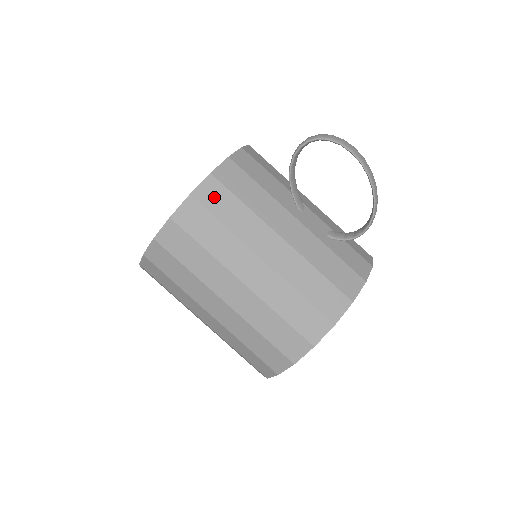
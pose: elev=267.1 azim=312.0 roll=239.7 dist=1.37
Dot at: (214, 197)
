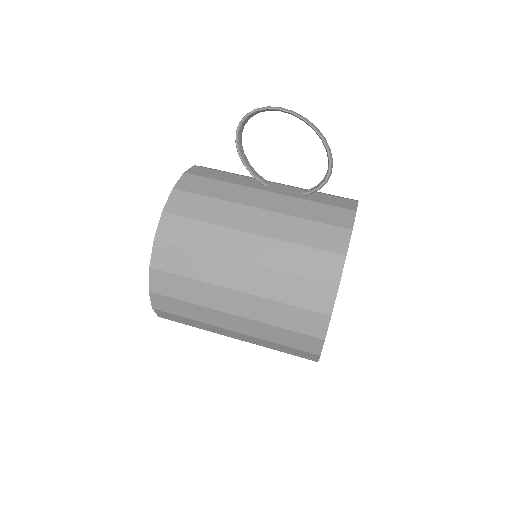
Dot at: (184, 204)
